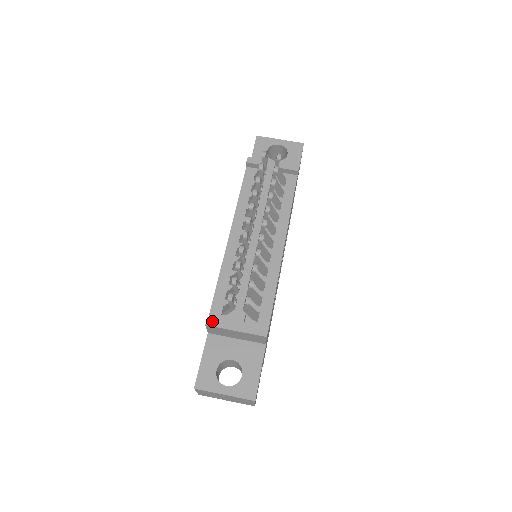
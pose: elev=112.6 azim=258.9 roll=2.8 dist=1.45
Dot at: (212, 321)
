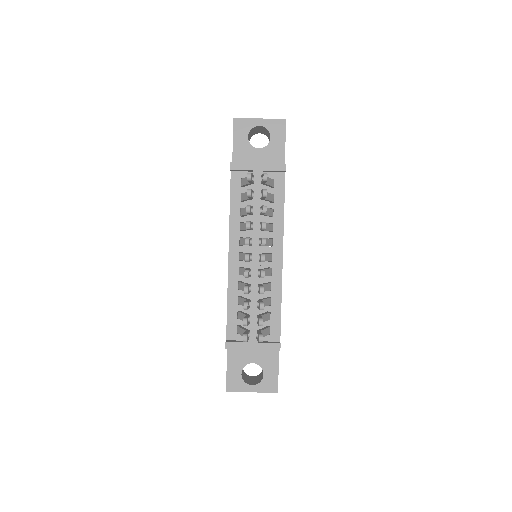
Dot at: (230, 345)
